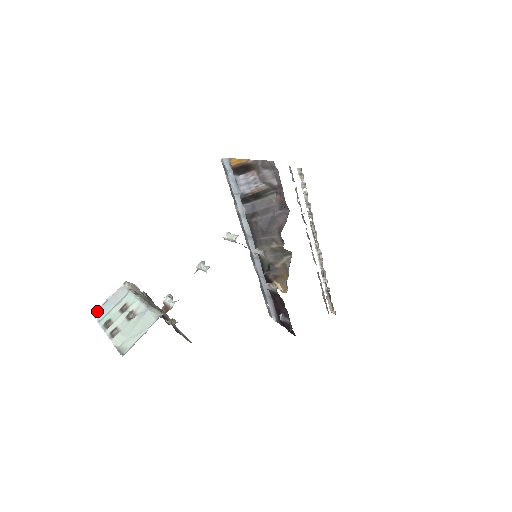
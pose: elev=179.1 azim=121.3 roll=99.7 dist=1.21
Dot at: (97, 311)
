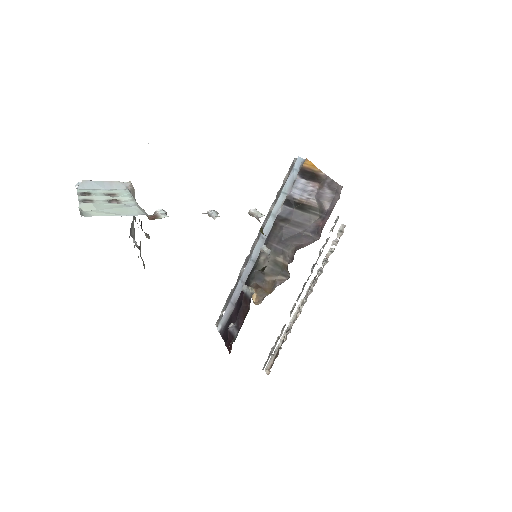
Dot at: (84, 180)
